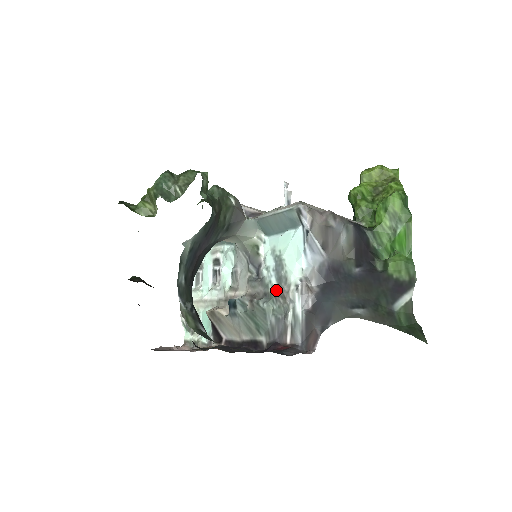
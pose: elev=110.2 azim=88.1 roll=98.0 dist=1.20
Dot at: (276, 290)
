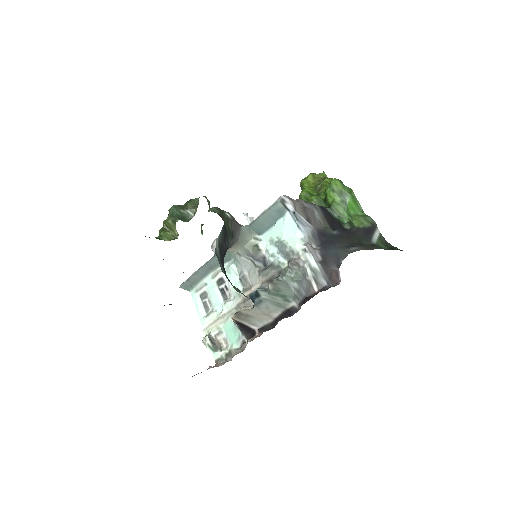
Dot at: (288, 263)
